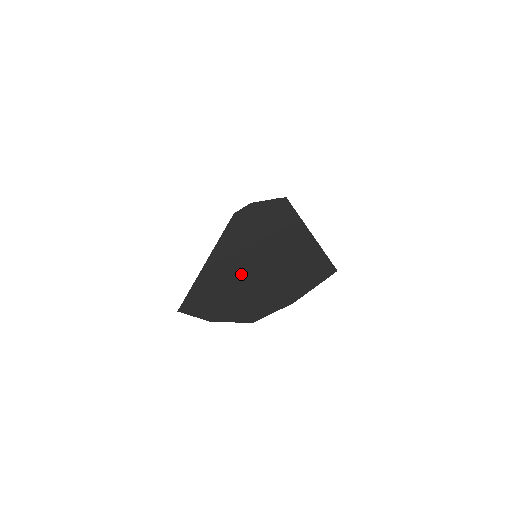
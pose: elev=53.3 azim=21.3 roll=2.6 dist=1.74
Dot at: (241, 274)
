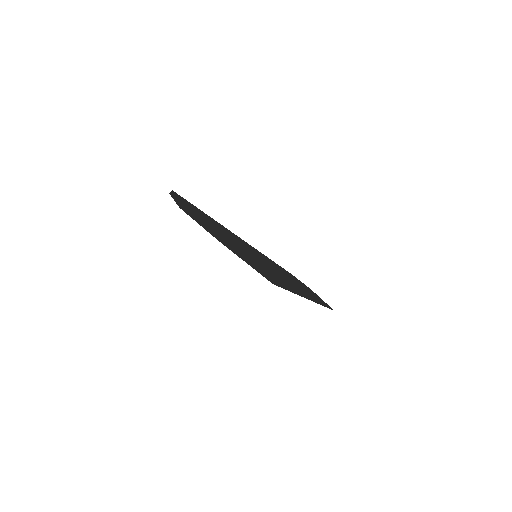
Dot at: (231, 237)
